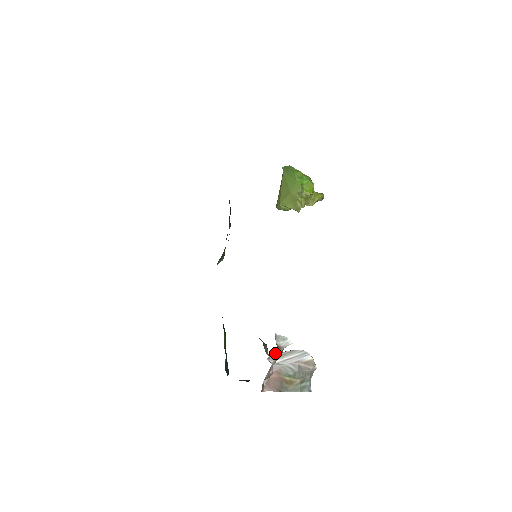
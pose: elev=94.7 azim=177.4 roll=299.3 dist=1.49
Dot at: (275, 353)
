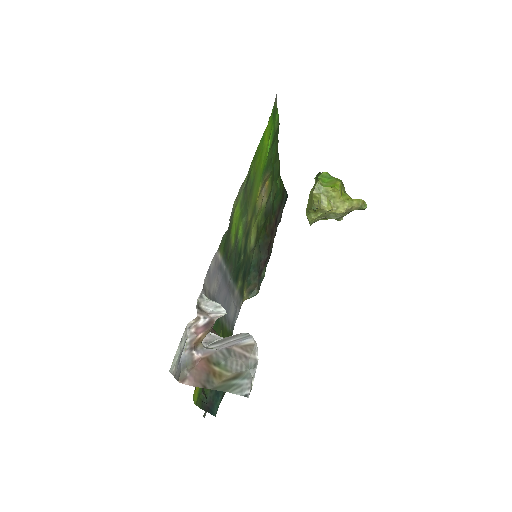
Dot at: (214, 336)
